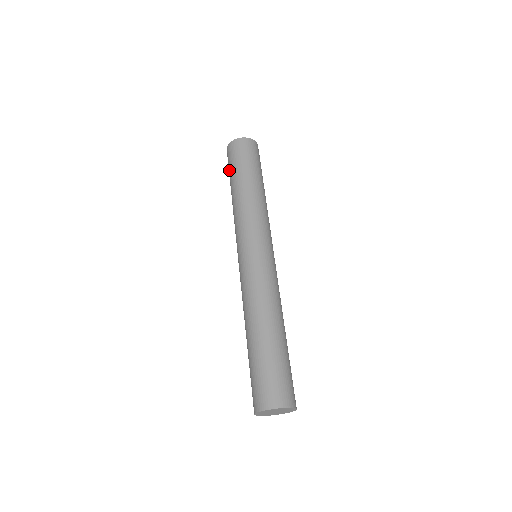
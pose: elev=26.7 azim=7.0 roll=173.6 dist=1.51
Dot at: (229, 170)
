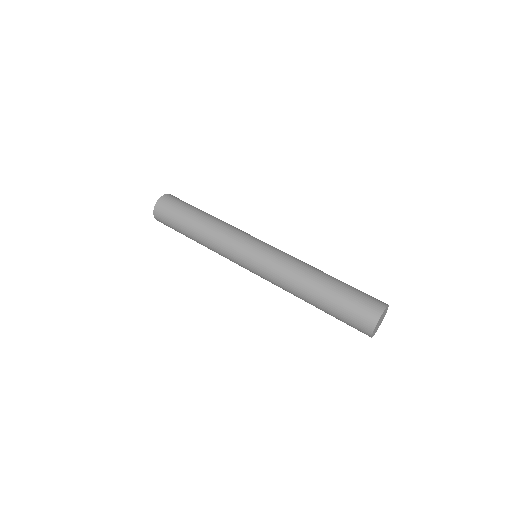
Dot at: occluded
